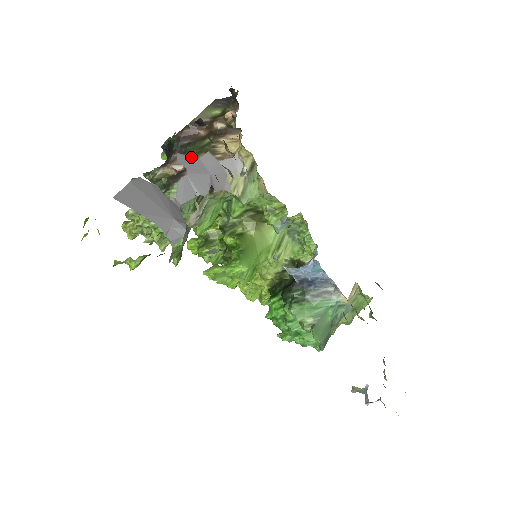
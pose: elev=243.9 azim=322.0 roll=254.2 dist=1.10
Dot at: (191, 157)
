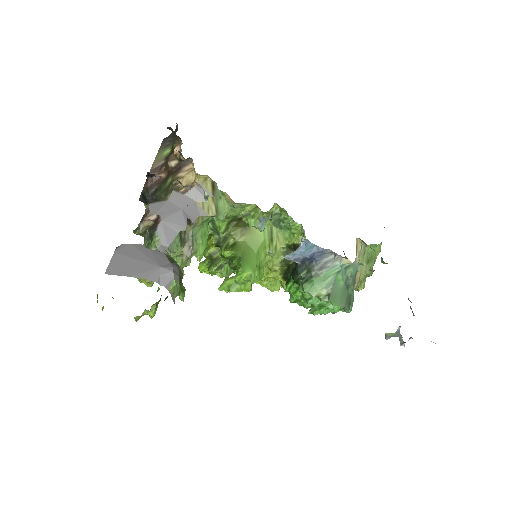
Dot at: (161, 202)
